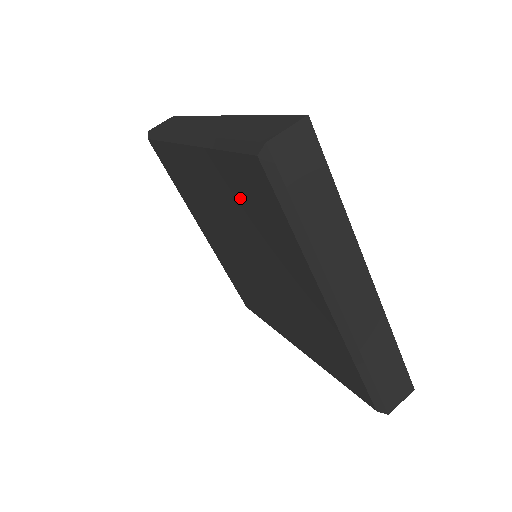
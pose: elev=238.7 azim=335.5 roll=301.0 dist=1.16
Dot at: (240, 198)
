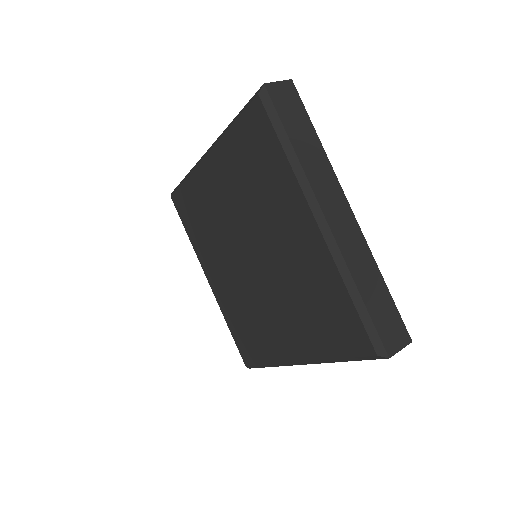
Dot at: (244, 168)
